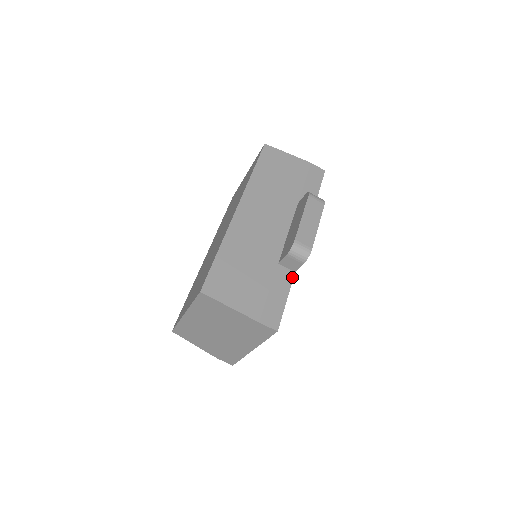
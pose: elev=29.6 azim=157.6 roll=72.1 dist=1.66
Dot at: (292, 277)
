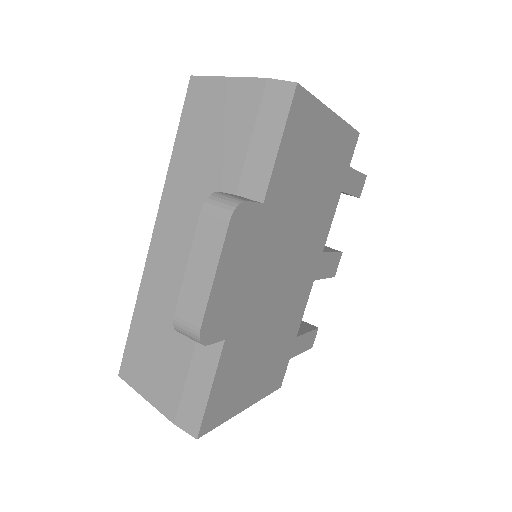
Dot at: (220, 350)
